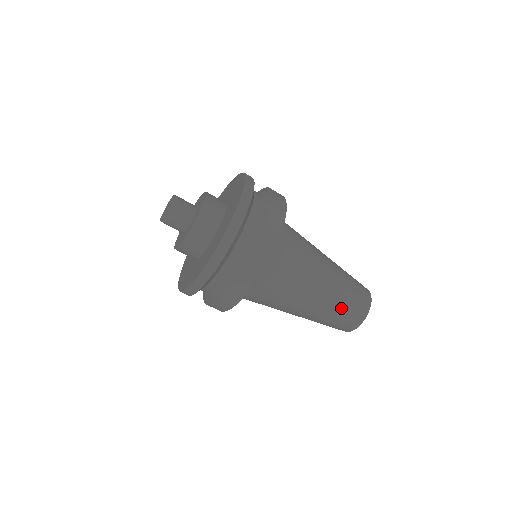
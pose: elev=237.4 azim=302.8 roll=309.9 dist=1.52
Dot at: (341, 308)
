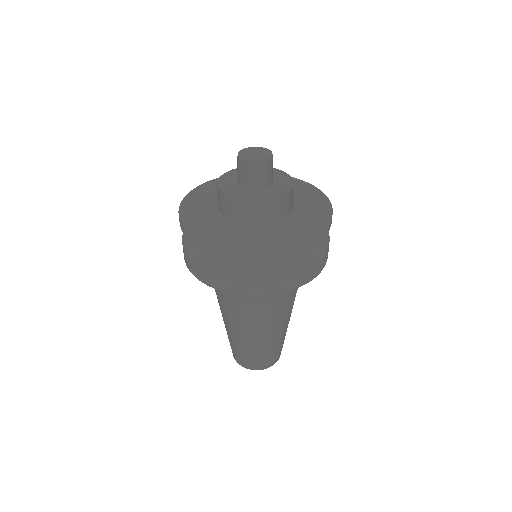
Dot at: (263, 351)
